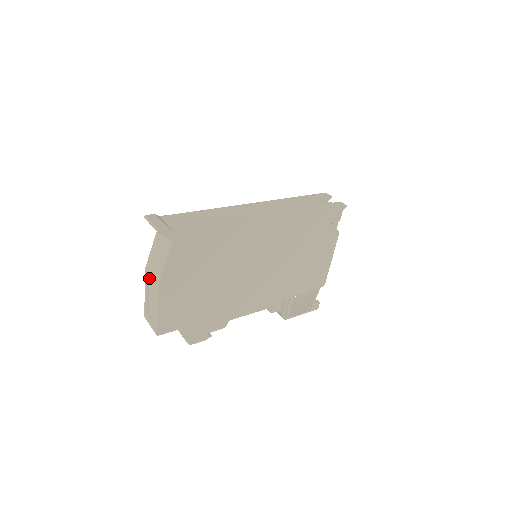
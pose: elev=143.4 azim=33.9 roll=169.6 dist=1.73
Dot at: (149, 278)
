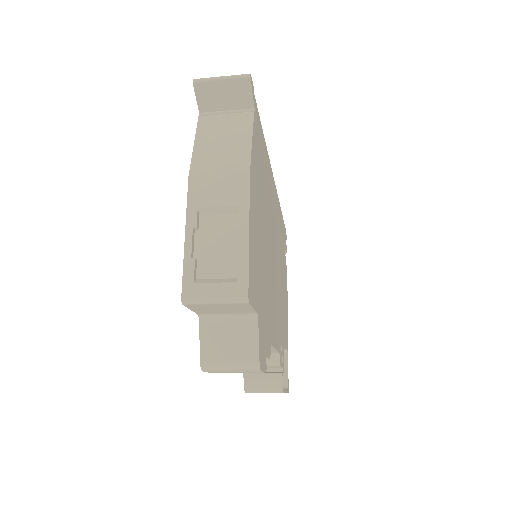
Dot at: (207, 187)
